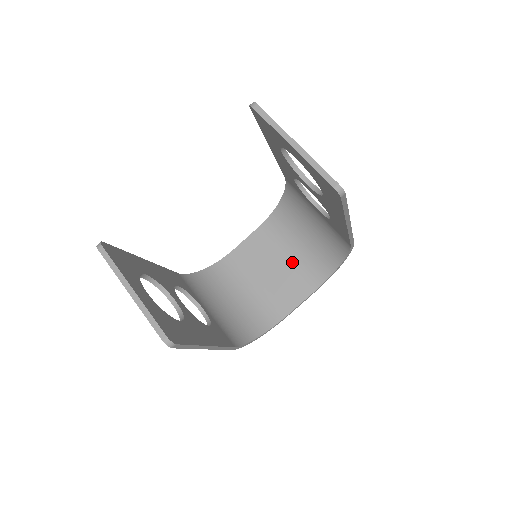
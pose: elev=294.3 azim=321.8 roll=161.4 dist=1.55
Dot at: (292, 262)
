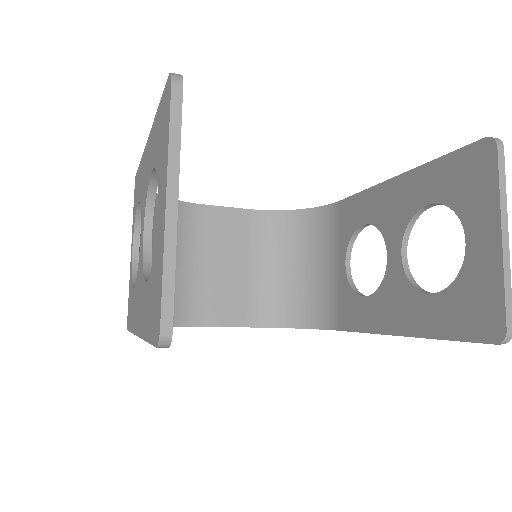
Dot at: (250, 277)
